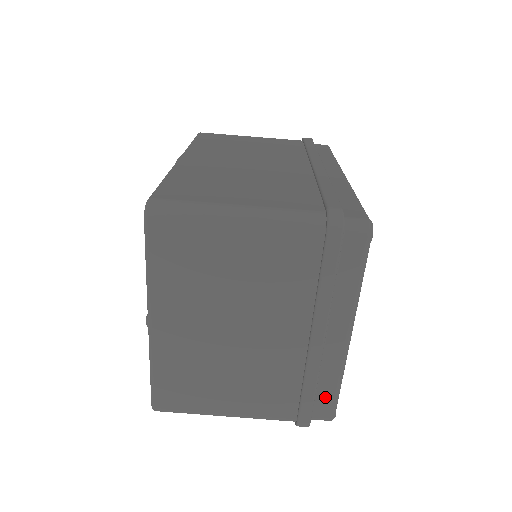
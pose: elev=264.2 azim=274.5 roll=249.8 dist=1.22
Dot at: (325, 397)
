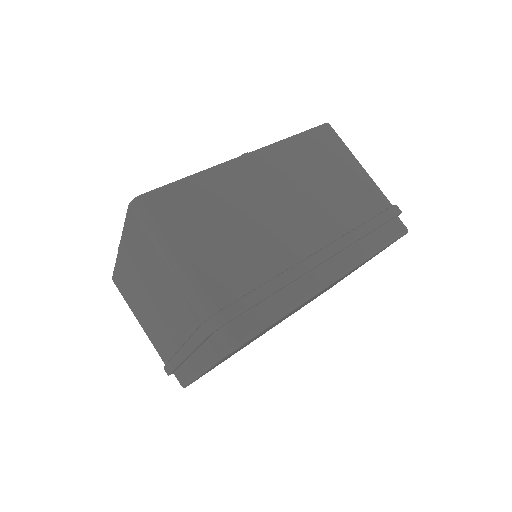
Dot at: (182, 376)
